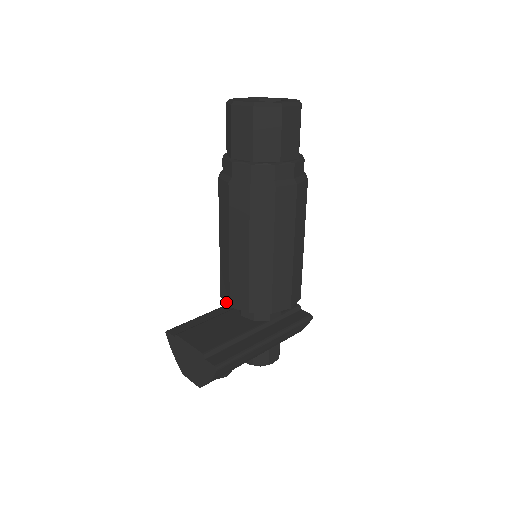
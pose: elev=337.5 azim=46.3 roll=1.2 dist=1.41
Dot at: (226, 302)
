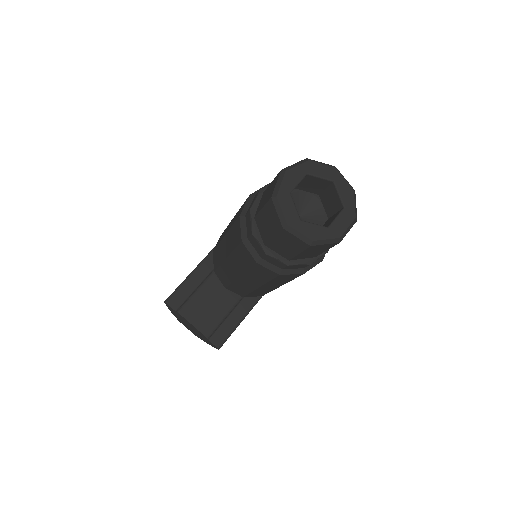
Dot at: (221, 282)
